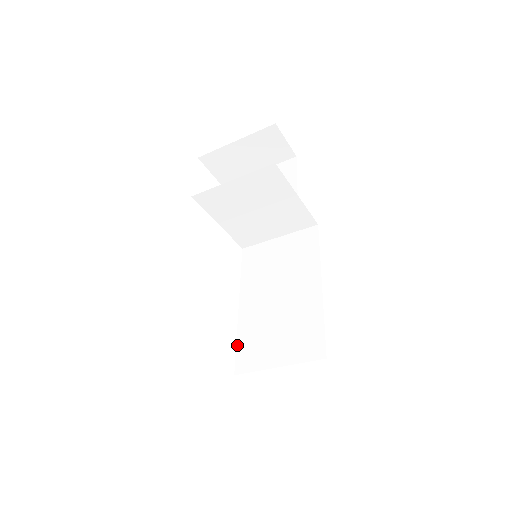
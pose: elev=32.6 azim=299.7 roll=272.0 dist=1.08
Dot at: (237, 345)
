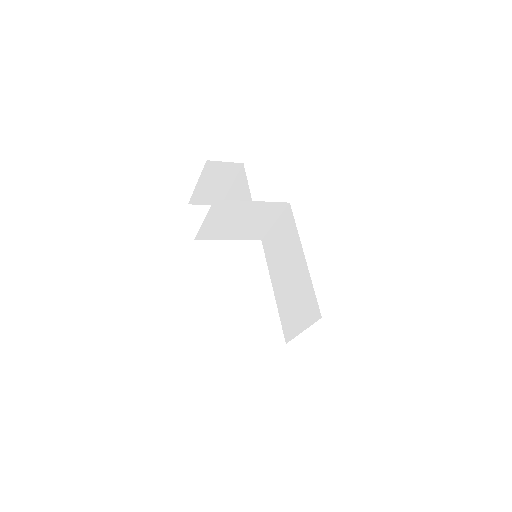
Dot at: (281, 321)
